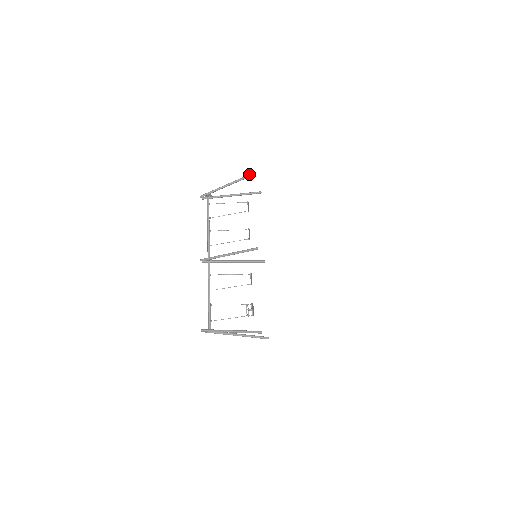
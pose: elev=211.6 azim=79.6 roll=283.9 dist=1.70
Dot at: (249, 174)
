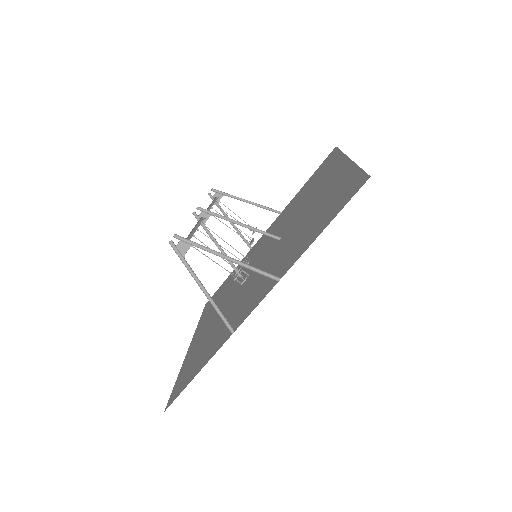
Dot at: (276, 210)
